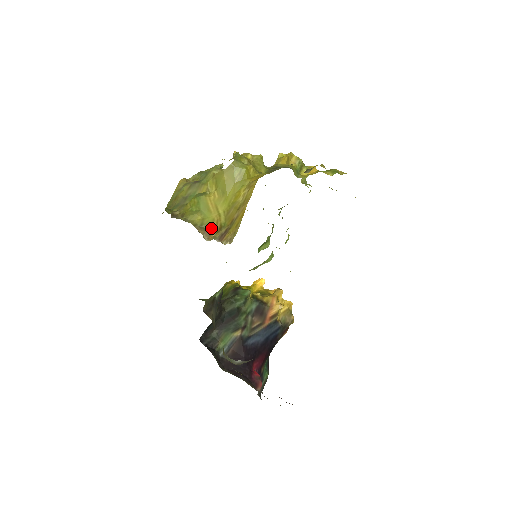
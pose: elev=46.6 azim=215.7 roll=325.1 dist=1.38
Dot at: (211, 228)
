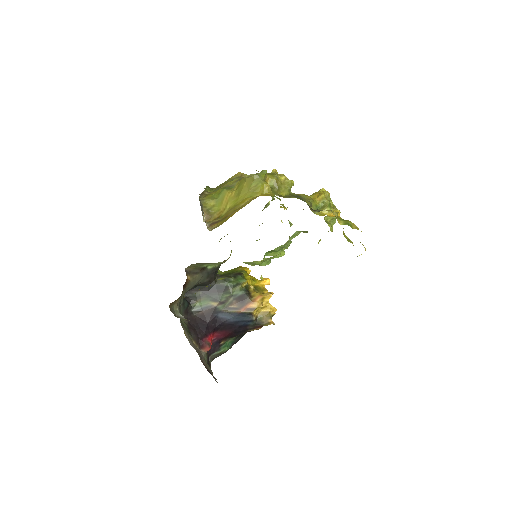
Dot at: (214, 215)
